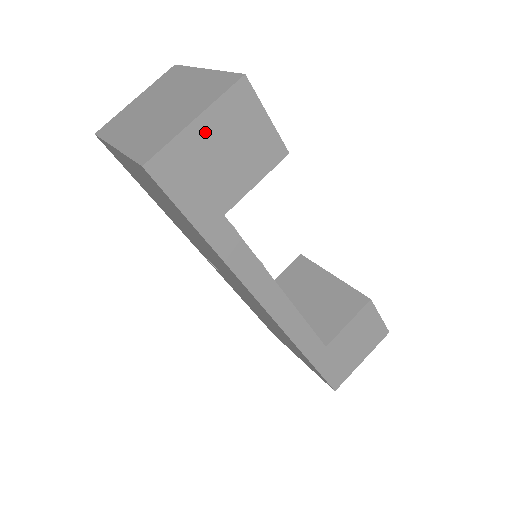
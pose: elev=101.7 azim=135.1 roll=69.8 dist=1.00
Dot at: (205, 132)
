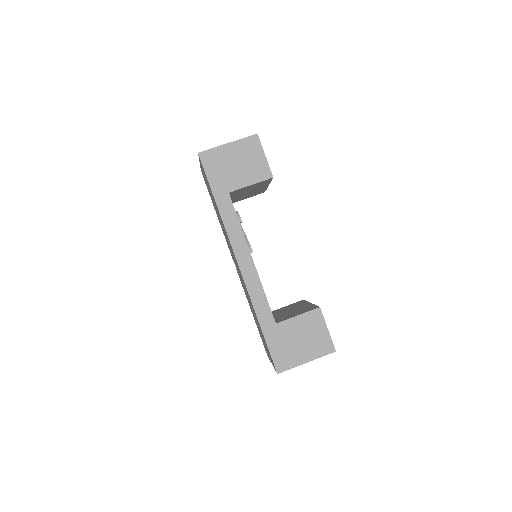
Dot at: (231, 150)
